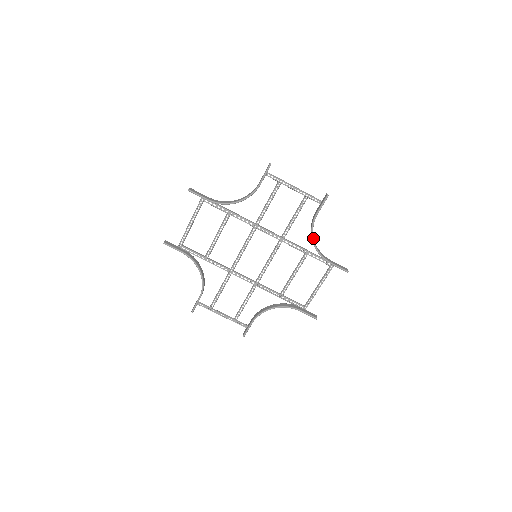
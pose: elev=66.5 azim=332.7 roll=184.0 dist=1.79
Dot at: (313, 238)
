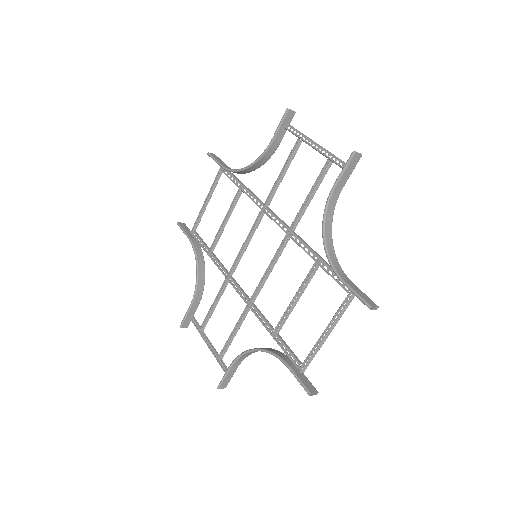
Dot at: (324, 230)
